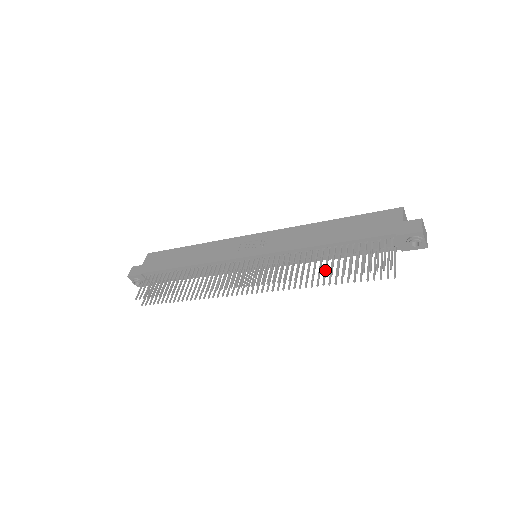
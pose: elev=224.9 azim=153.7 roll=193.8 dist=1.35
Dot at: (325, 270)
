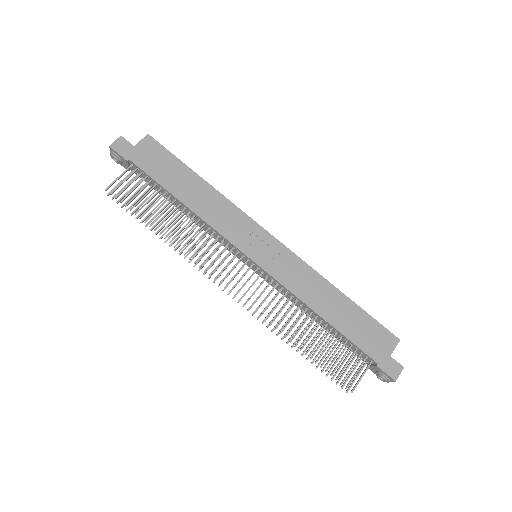
Dot at: (305, 344)
